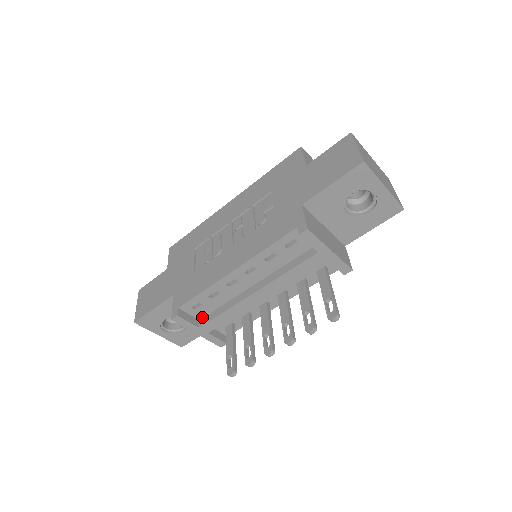
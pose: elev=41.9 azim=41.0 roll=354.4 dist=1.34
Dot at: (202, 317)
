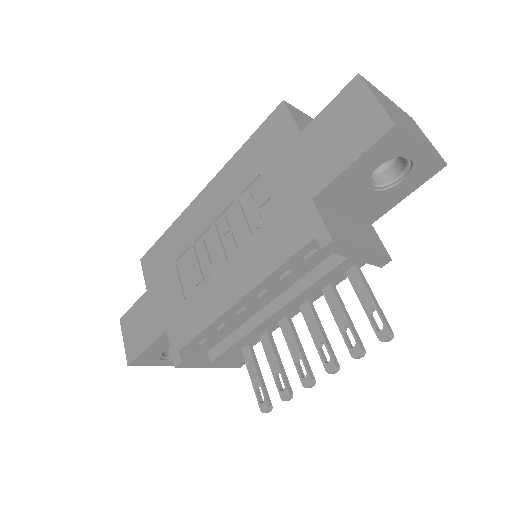
Dot at: (210, 348)
